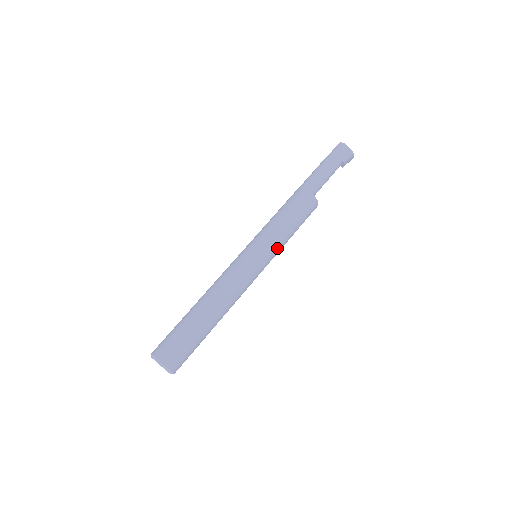
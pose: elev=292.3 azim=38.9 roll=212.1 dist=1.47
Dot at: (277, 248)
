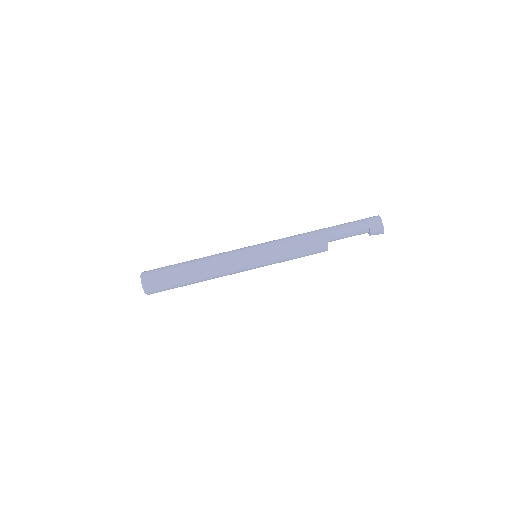
Dot at: (273, 258)
